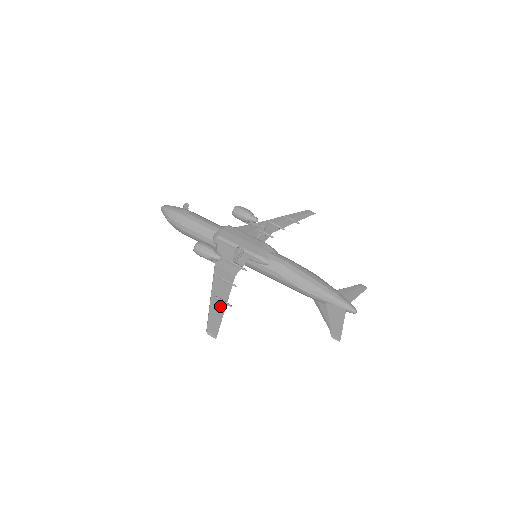
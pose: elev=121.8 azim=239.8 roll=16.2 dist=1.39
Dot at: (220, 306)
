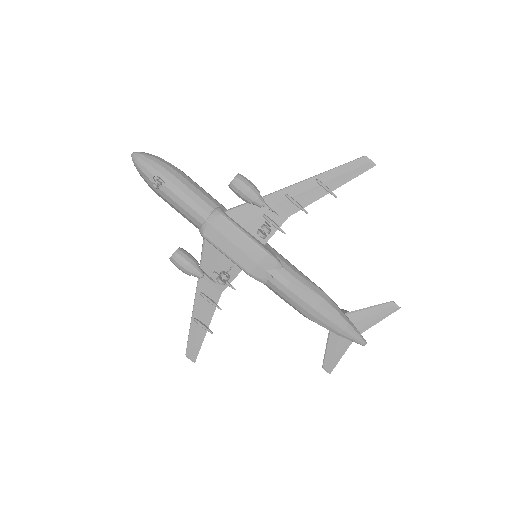
Dot at: (201, 330)
